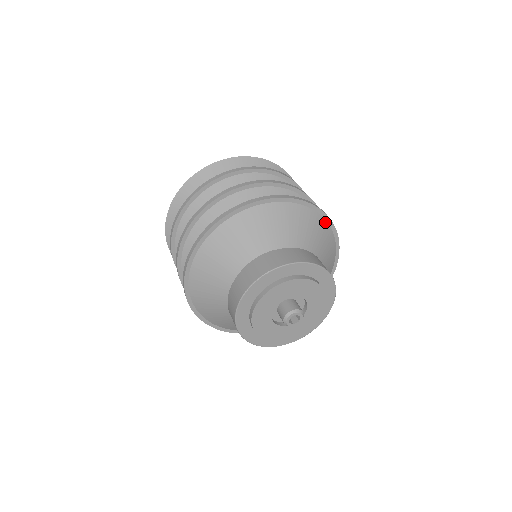
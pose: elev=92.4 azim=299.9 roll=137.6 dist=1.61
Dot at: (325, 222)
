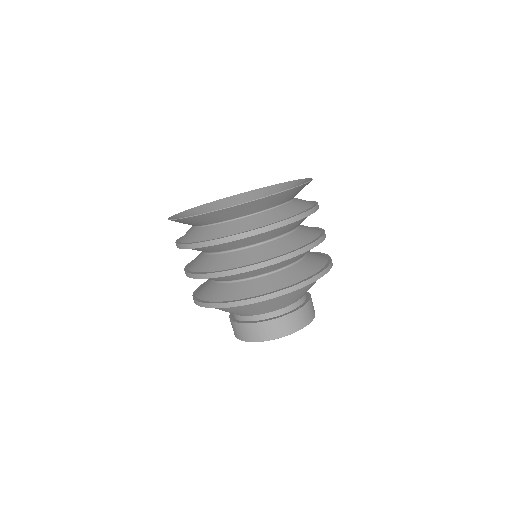
Dot at: occluded
